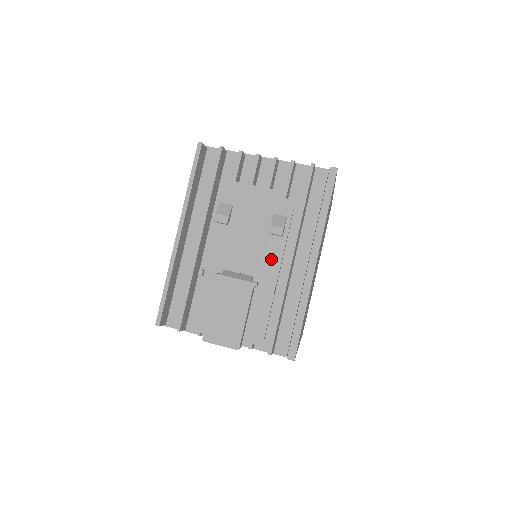
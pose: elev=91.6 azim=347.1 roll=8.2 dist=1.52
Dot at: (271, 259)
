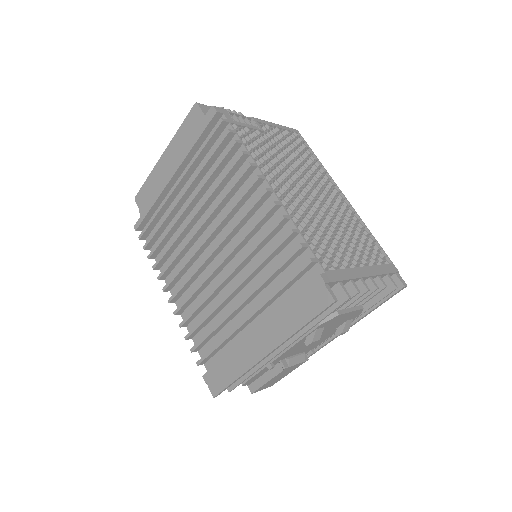
Dot at: (323, 340)
